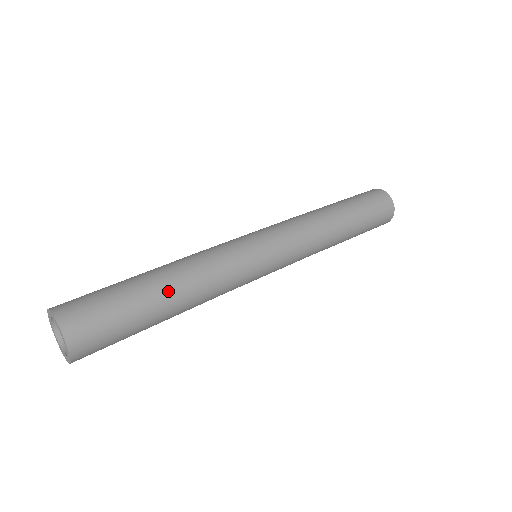
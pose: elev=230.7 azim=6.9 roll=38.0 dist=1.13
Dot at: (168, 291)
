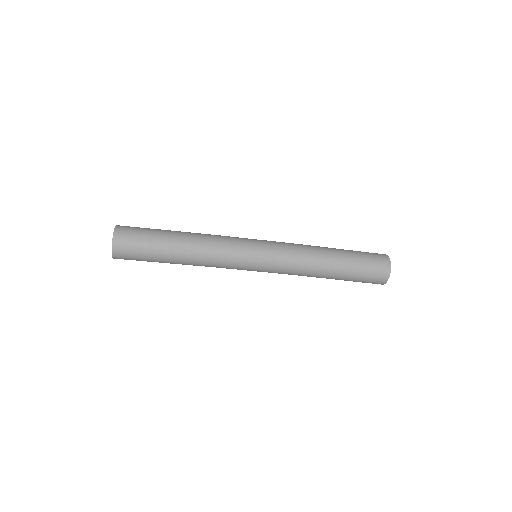
Dot at: (179, 250)
